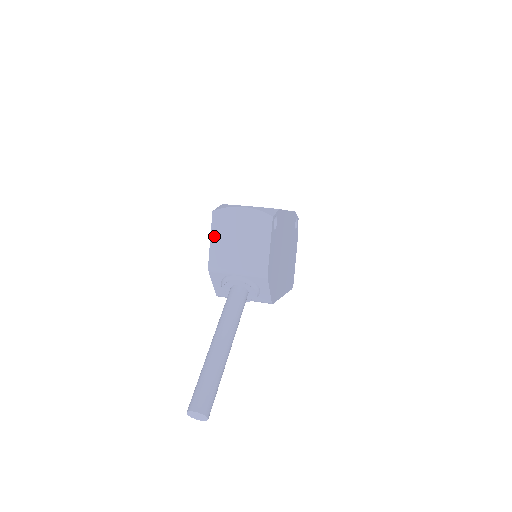
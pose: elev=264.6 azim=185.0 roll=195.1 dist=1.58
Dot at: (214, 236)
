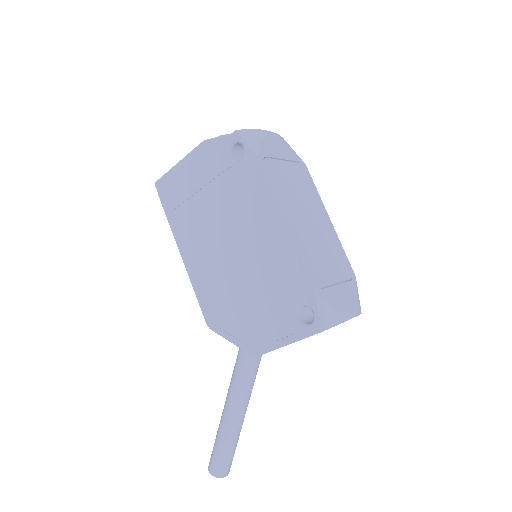
Dot at: occluded
